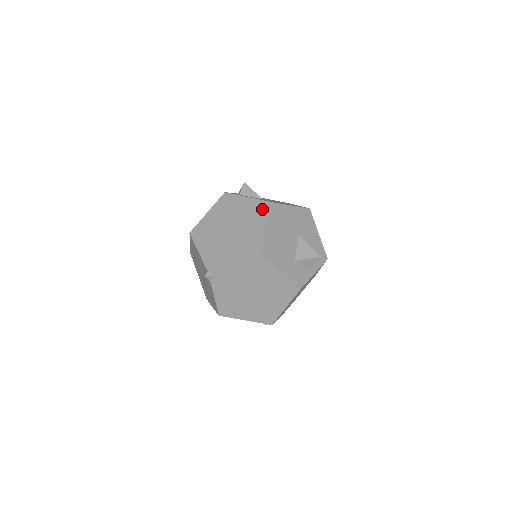
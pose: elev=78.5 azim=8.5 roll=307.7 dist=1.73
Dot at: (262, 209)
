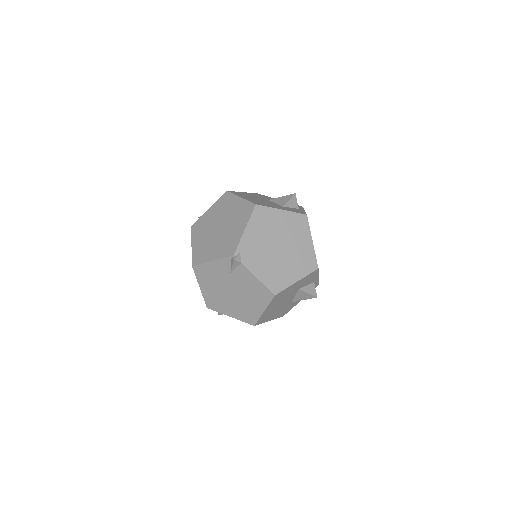
Dot at: (227, 197)
